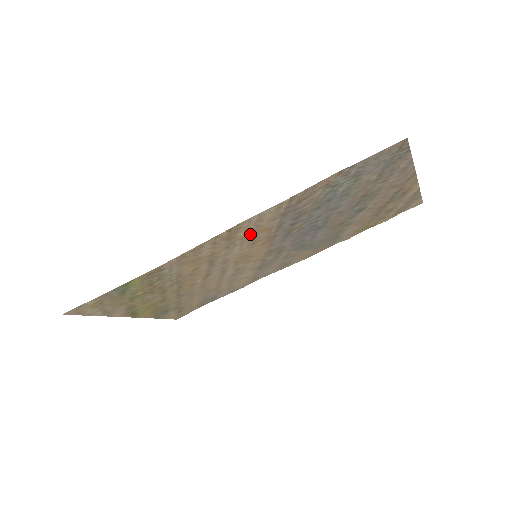
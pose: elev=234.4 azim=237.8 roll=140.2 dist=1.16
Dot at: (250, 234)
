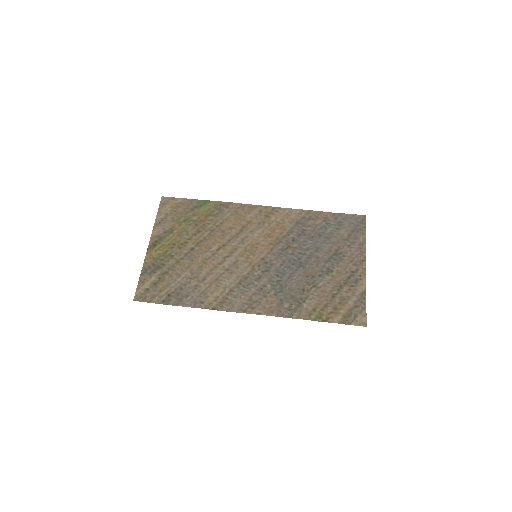
Dot at: (275, 224)
